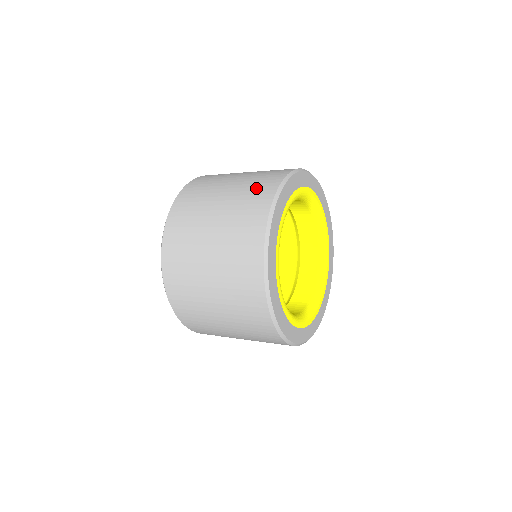
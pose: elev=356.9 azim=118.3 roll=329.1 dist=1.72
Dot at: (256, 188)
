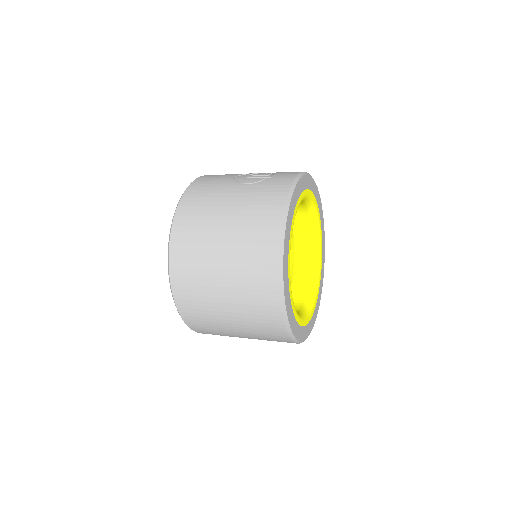
Dot at: (255, 273)
